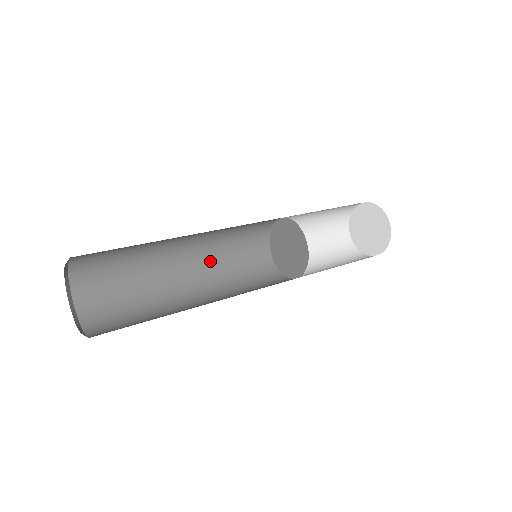
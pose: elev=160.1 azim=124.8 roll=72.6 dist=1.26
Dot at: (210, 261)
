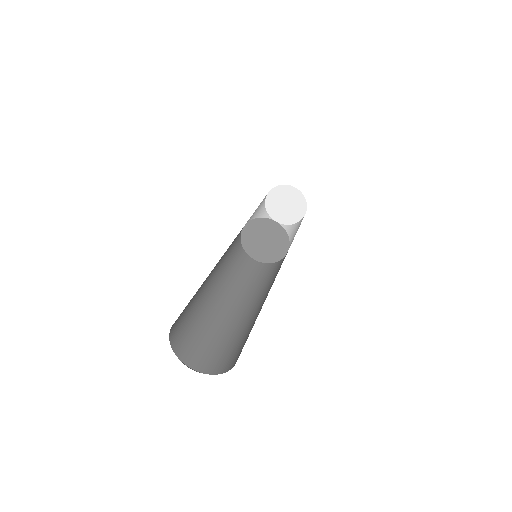
Dot at: (240, 292)
